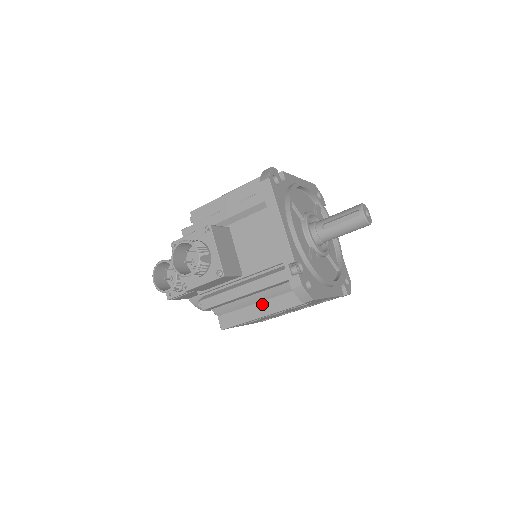
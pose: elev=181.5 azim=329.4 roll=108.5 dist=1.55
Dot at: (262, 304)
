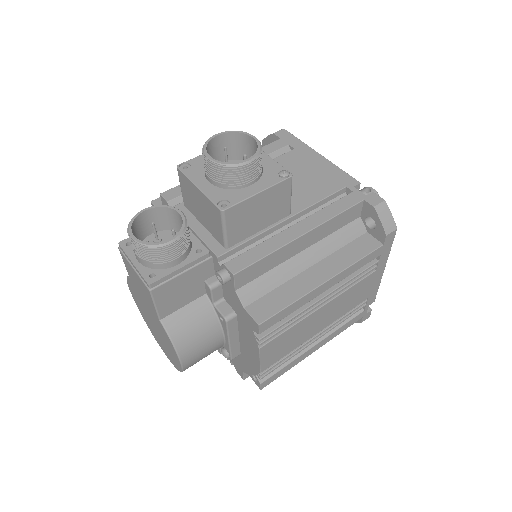
Dot at: (318, 266)
